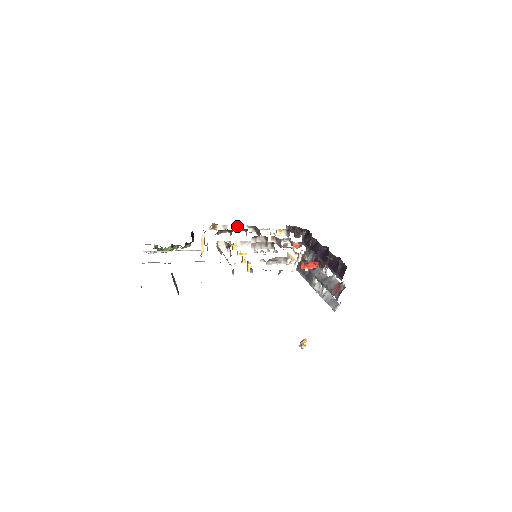
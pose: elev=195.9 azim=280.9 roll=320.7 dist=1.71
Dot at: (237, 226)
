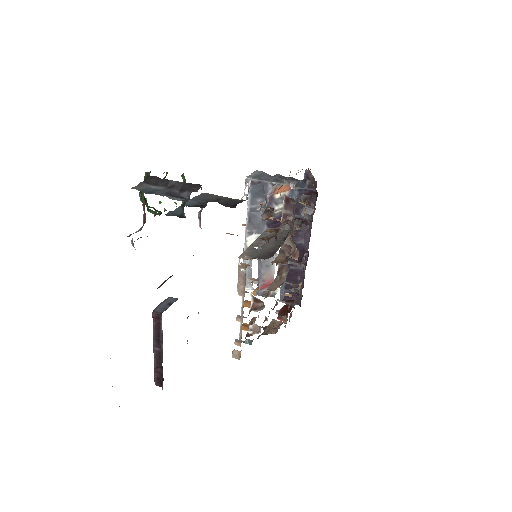
Dot at: occluded
